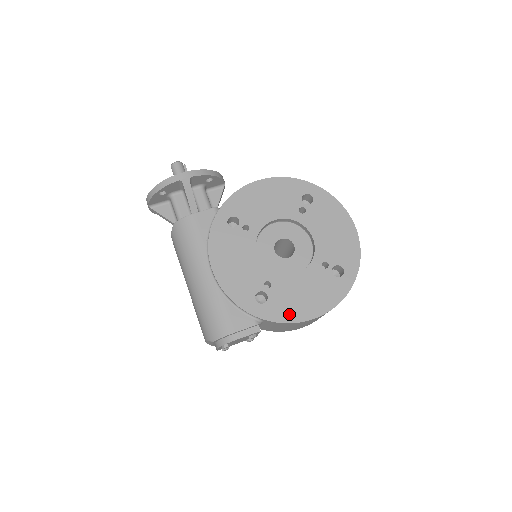
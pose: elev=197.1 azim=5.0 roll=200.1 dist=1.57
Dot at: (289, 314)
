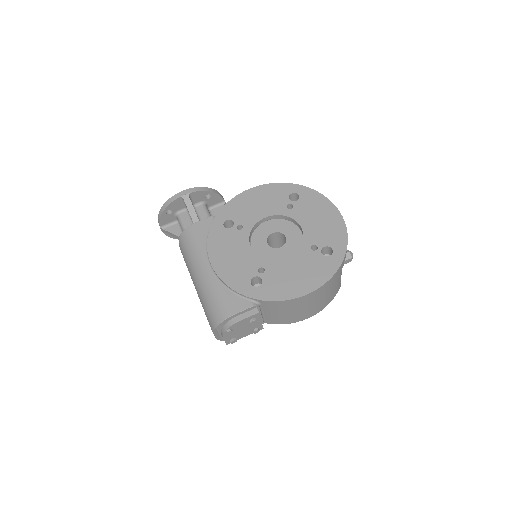
Dot at: (283, 293)
